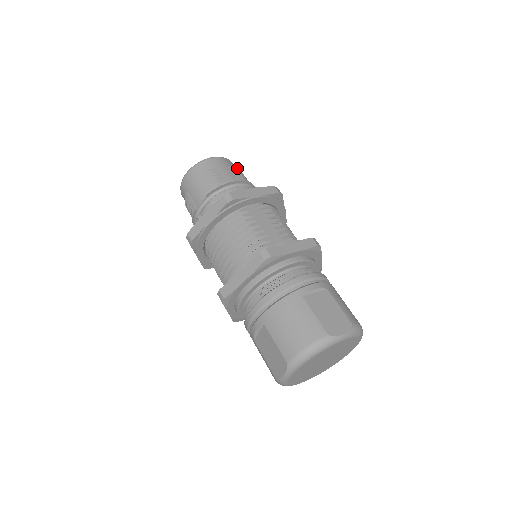
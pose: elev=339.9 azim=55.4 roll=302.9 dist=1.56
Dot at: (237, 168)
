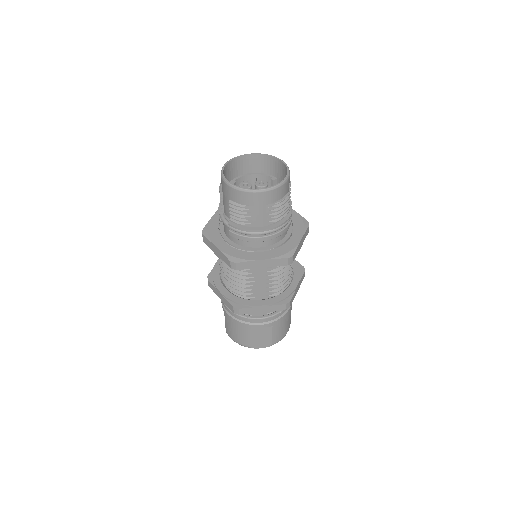
Dot at: (279, 203)
